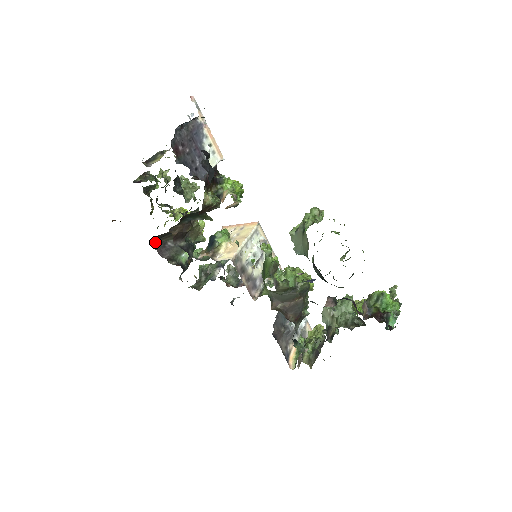
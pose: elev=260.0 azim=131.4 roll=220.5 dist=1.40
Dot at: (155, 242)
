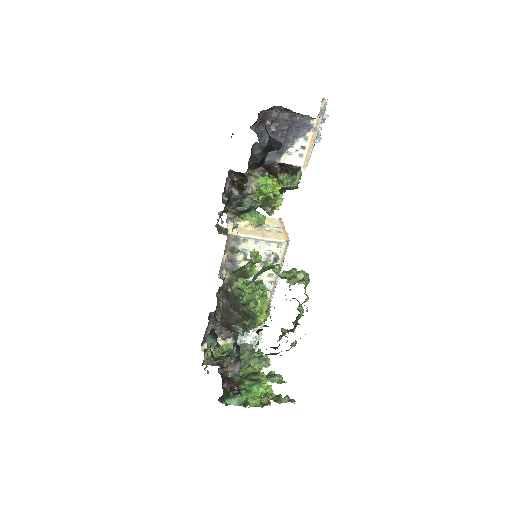
Dot at: occluded
